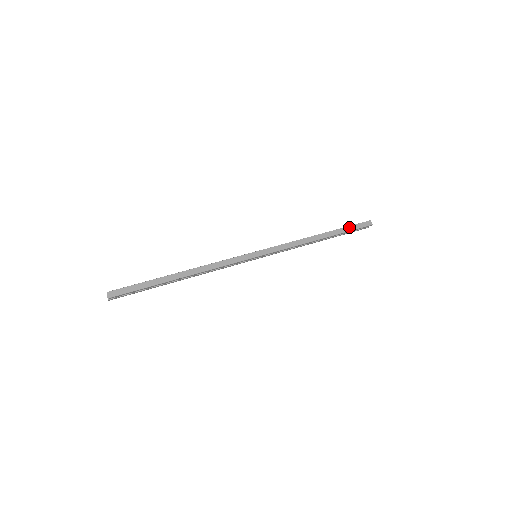
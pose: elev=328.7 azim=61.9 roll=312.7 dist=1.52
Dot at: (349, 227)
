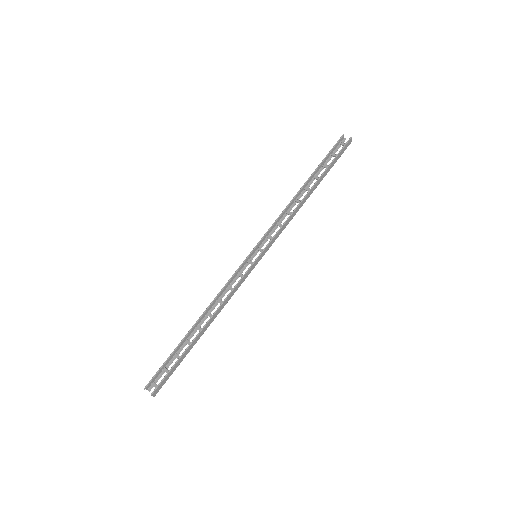
Dot at: (333, 162)
